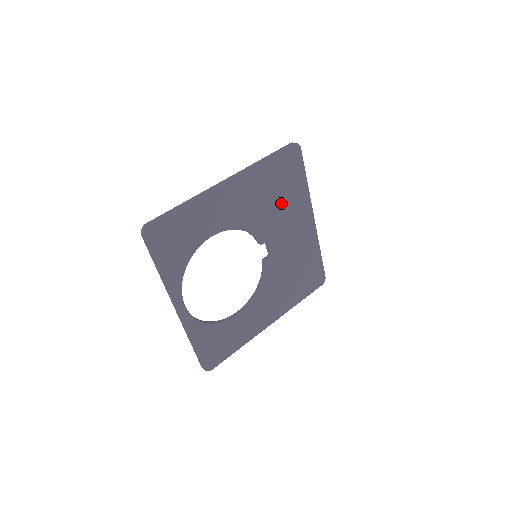
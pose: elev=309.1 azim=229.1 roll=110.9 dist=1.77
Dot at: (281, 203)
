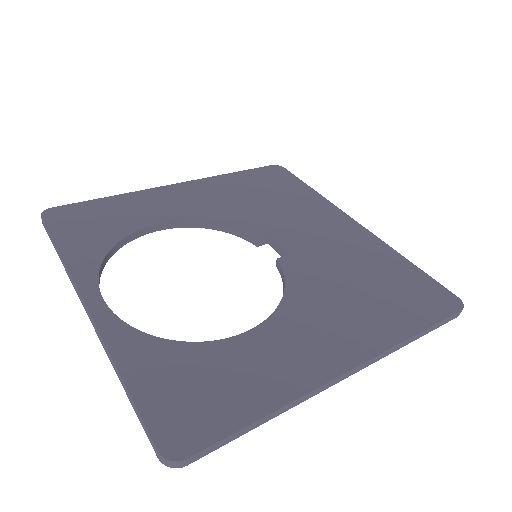
Dot at: (277, 205)
